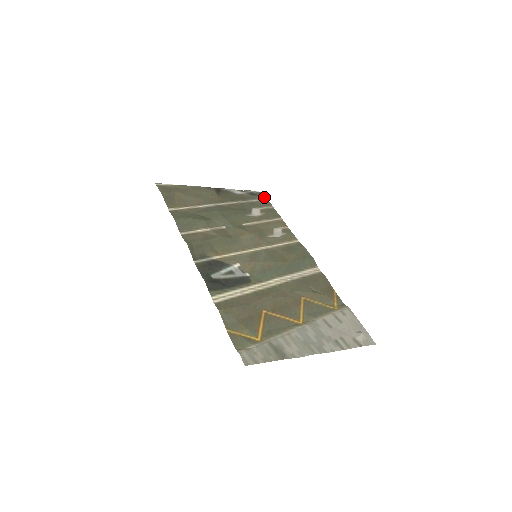
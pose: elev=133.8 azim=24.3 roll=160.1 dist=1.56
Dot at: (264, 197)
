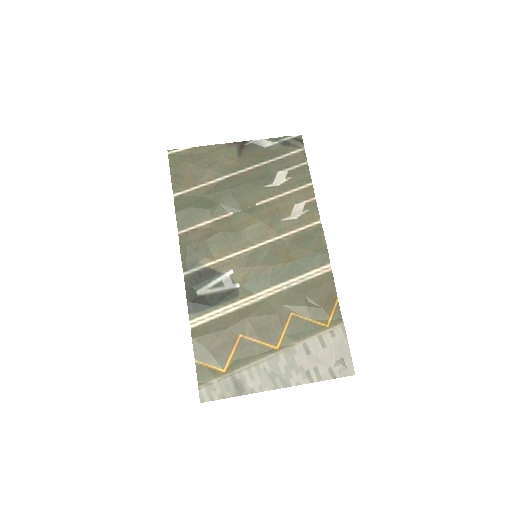
Dot at: (300, 146)
